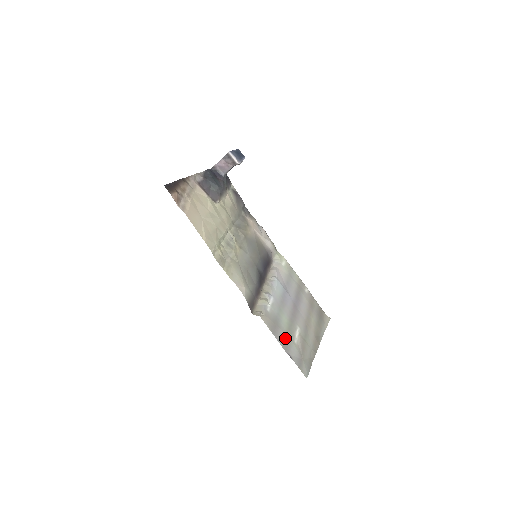
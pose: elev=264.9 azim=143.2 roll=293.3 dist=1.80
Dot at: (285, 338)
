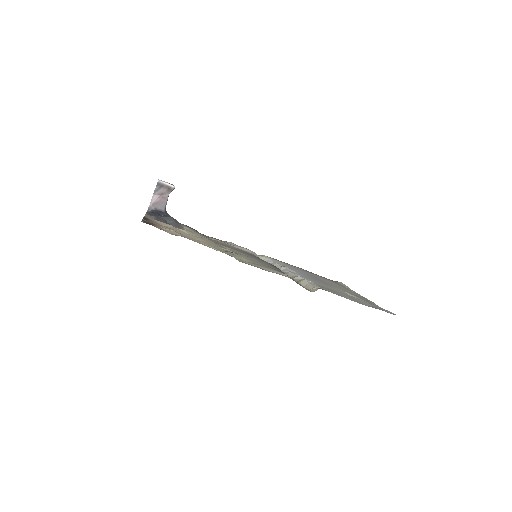
Dot at: occluded
